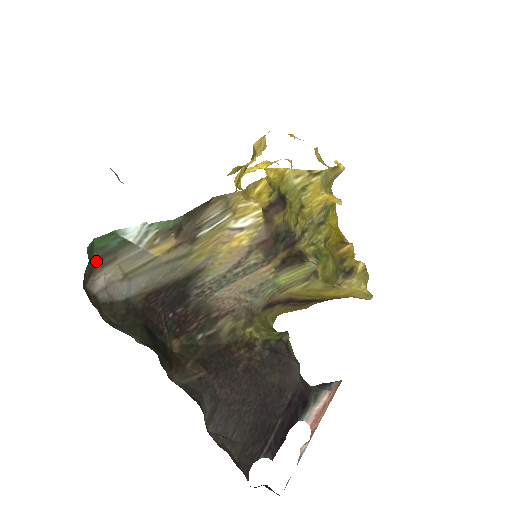
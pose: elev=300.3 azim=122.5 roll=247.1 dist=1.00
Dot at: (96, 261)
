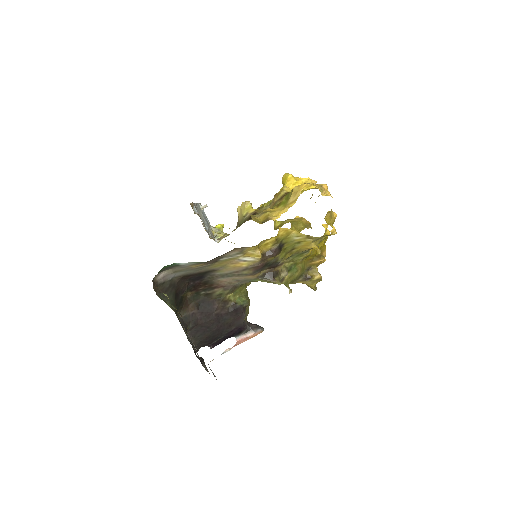
Dot at: occluded
